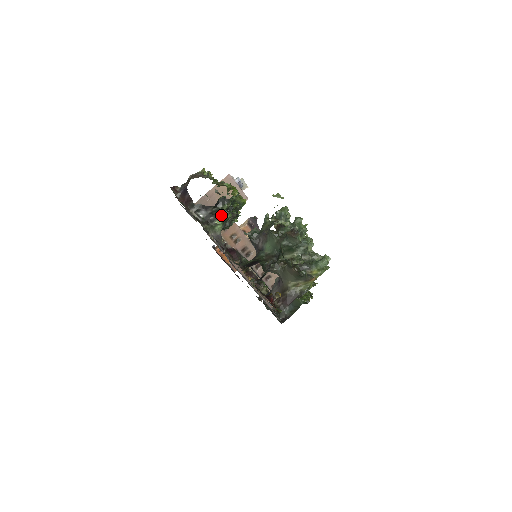
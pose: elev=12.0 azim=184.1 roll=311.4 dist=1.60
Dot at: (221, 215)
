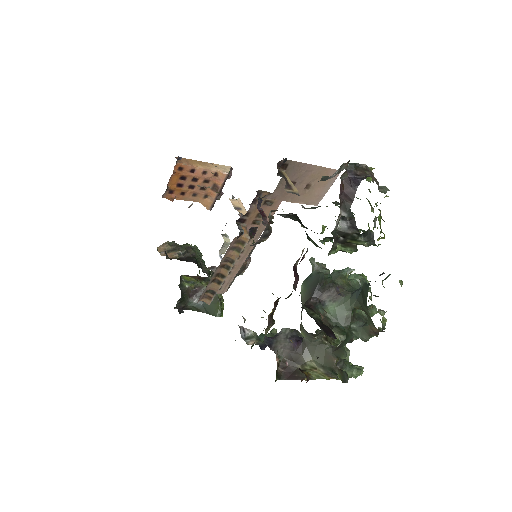
Dot at: (348, 244)
